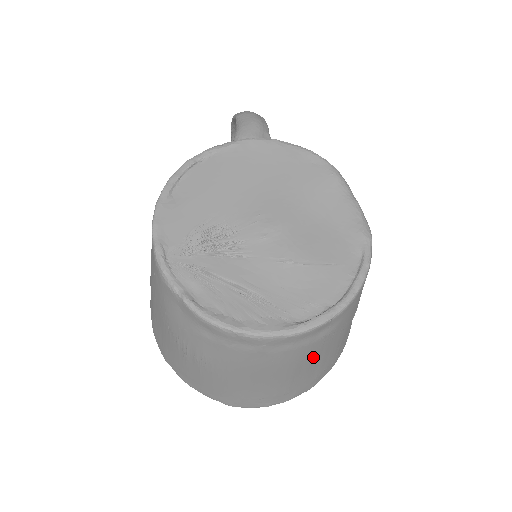
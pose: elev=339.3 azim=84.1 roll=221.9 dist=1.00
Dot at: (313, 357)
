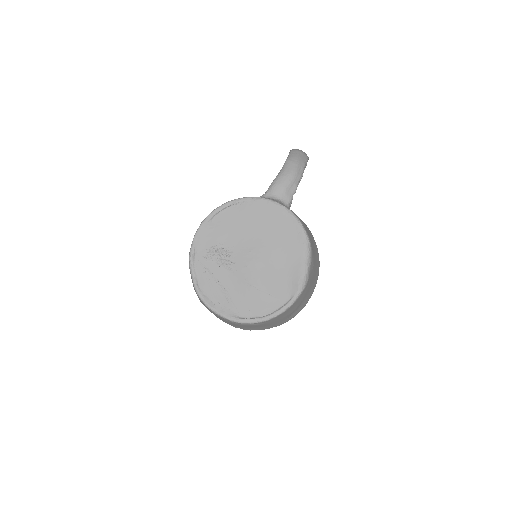
Dot at: (254, 326)
